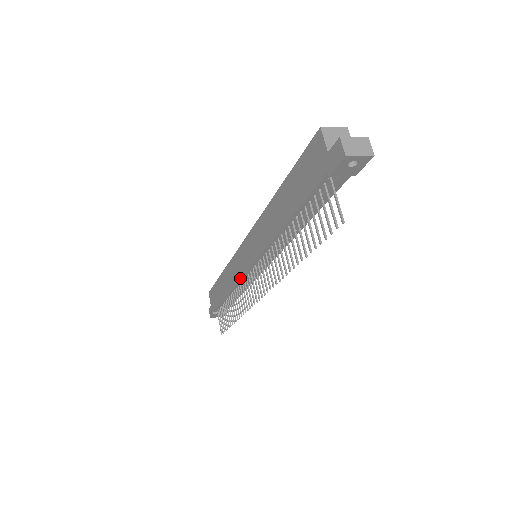
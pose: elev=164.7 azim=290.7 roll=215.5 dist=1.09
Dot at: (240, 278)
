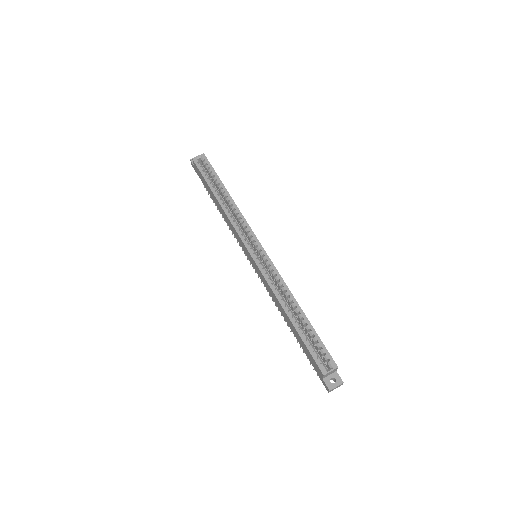
Dot at: (239, 243)
